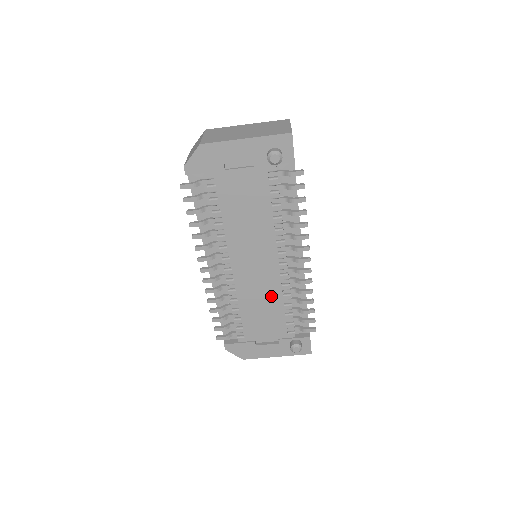
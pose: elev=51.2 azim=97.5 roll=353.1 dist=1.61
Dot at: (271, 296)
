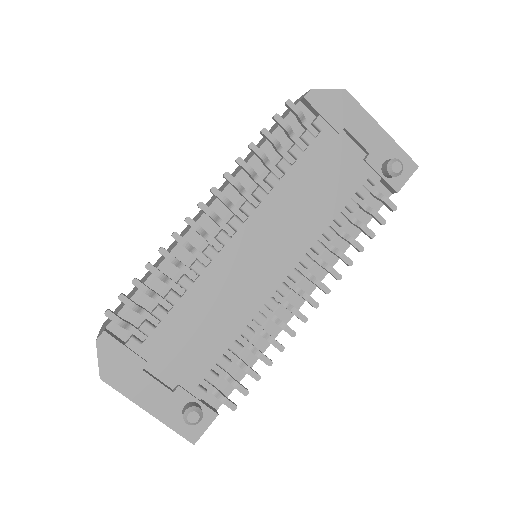
Dot at: (234, 314)
